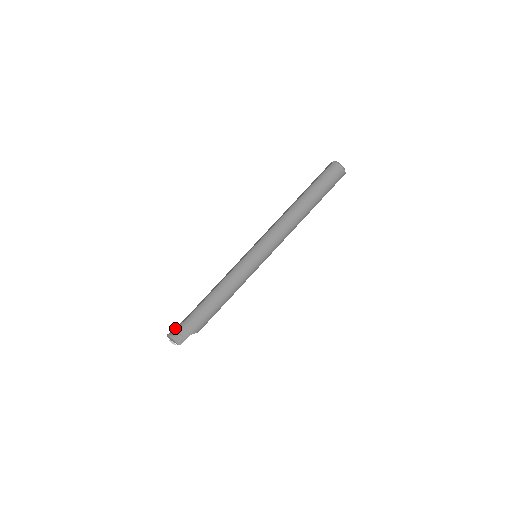
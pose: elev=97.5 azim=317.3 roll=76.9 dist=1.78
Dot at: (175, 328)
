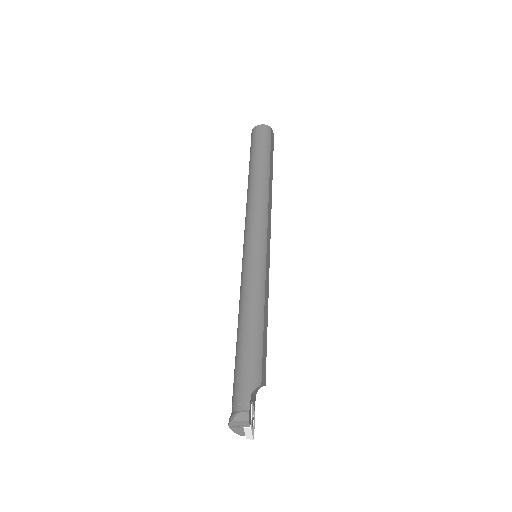
Dot at: occluded
